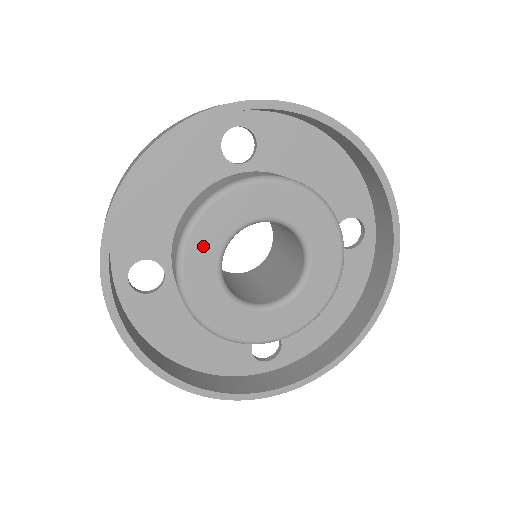
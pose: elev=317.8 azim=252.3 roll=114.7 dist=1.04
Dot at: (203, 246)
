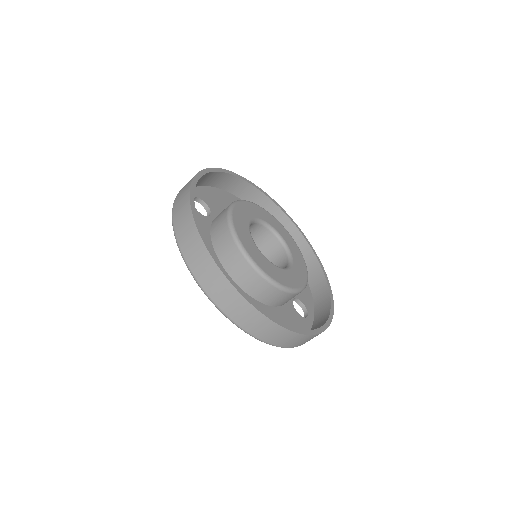
Dot at: (248, 244)
